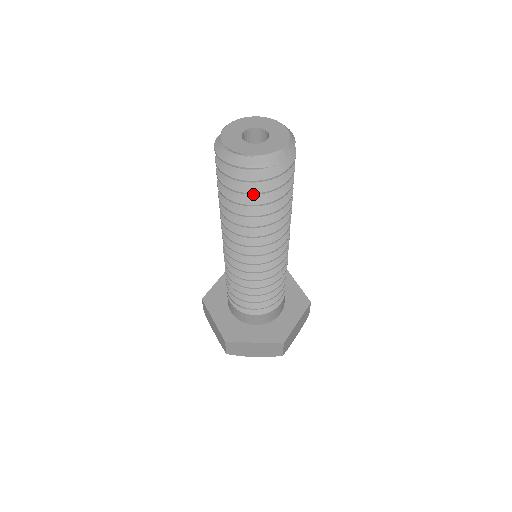
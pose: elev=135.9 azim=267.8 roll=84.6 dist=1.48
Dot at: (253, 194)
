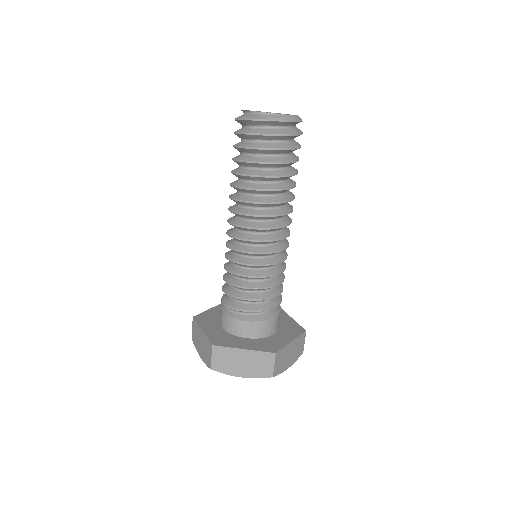
Dot at: (264, 149)
